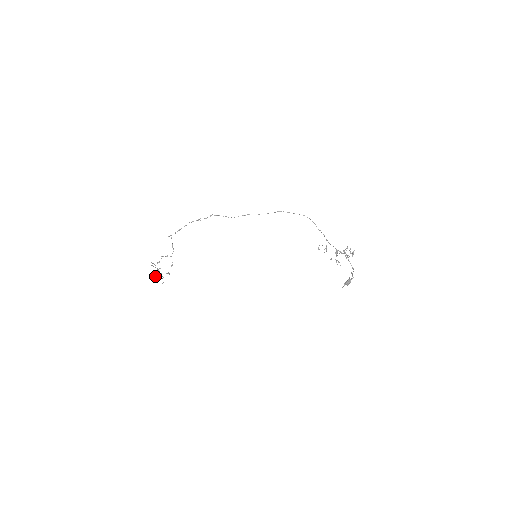
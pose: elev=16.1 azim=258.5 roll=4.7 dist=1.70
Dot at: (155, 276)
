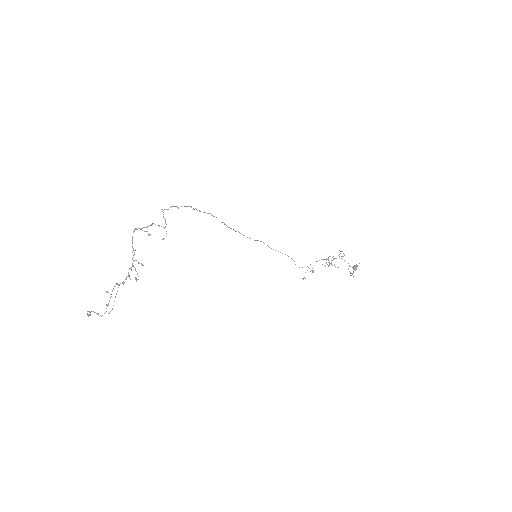
Dot at: (90, 312)
